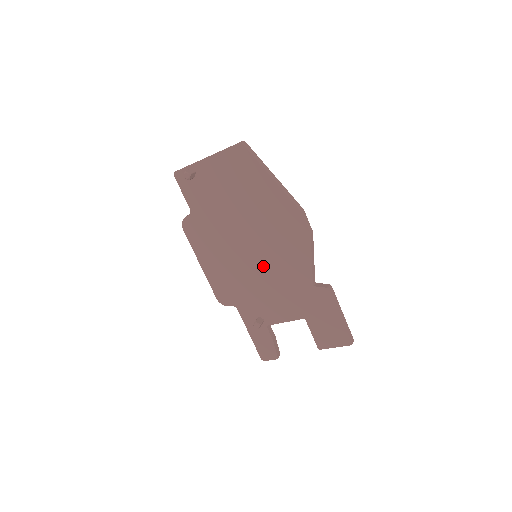
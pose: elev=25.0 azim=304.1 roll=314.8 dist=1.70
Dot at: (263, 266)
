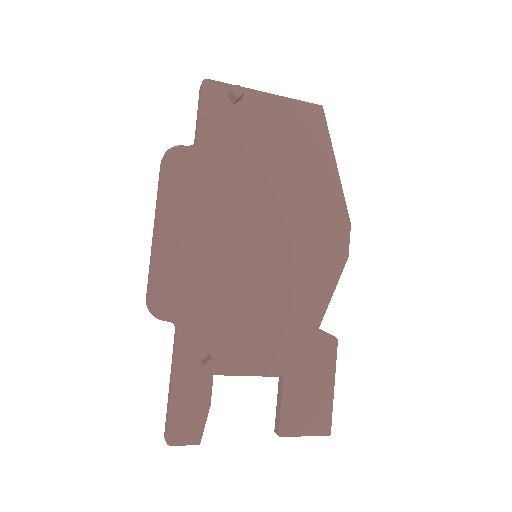
Dot at: (264, 273)
